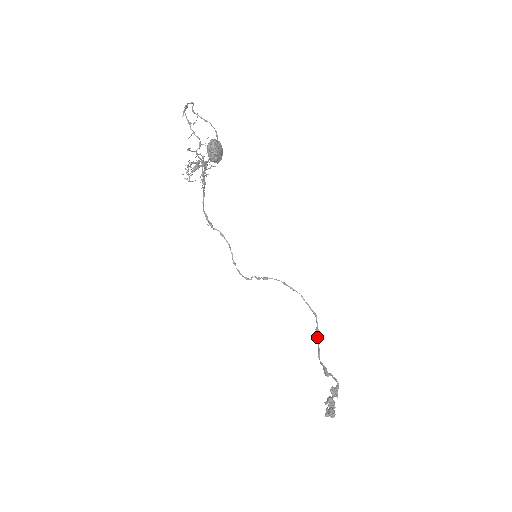
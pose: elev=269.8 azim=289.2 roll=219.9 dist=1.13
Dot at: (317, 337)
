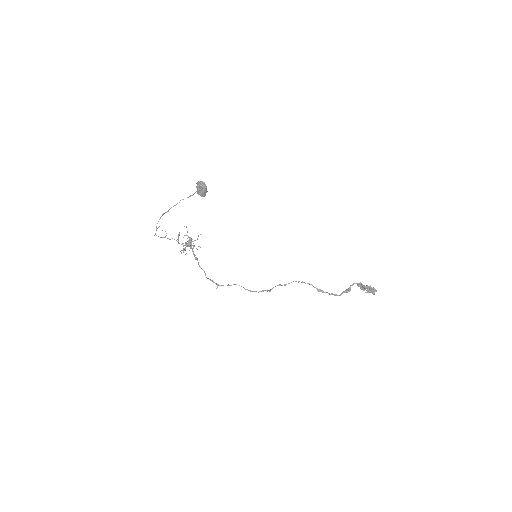
Dot at: (323, 292)
